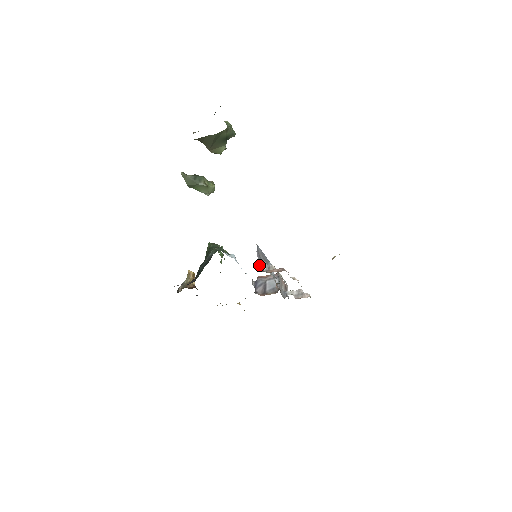
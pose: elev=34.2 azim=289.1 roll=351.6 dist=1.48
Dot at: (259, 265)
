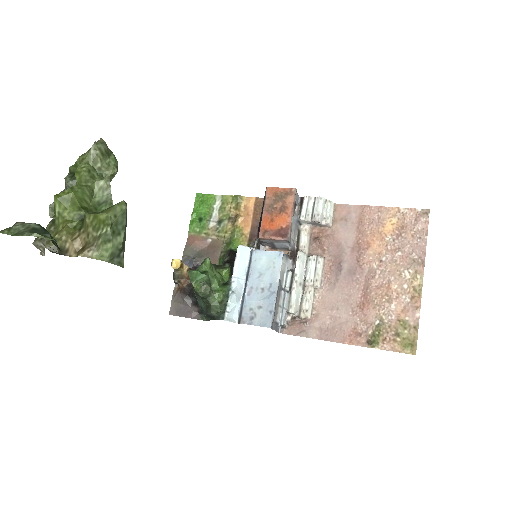
Dot at: (278, 326)
